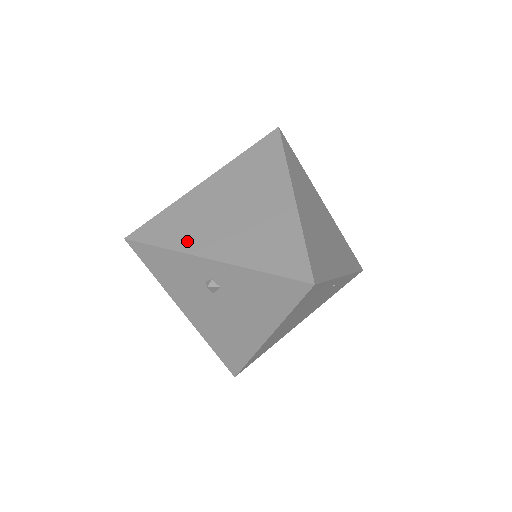
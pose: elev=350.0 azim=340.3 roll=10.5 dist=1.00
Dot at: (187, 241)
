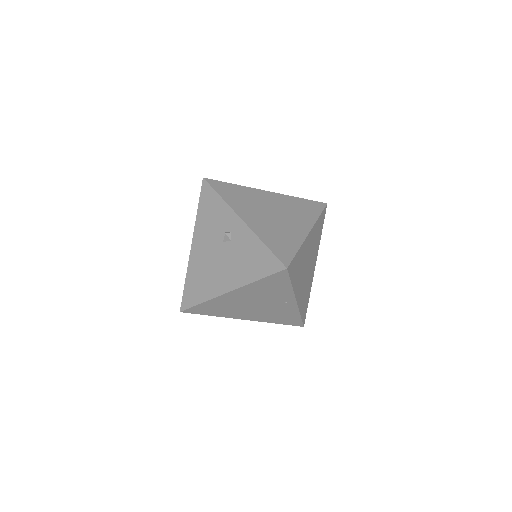
Dot at: (236, 204)
